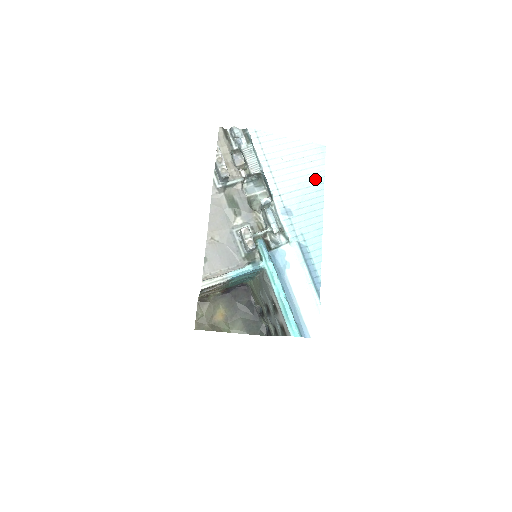
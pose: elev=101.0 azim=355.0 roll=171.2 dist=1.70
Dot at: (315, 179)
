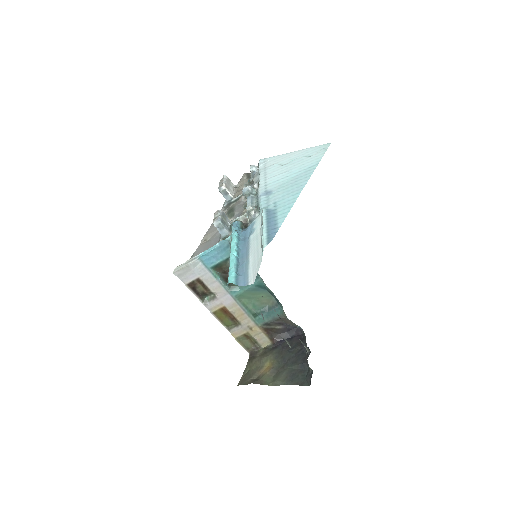
Dot at: (309, 165)
